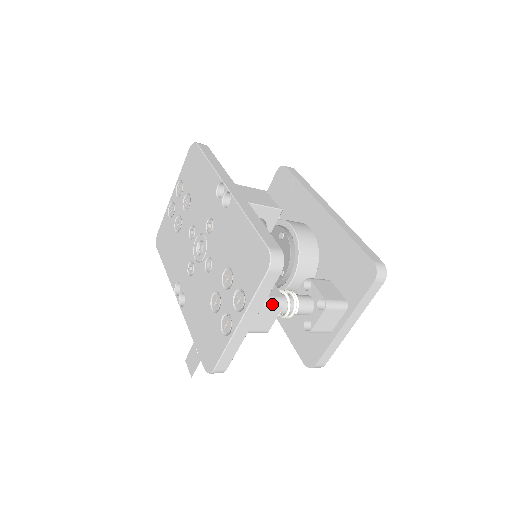
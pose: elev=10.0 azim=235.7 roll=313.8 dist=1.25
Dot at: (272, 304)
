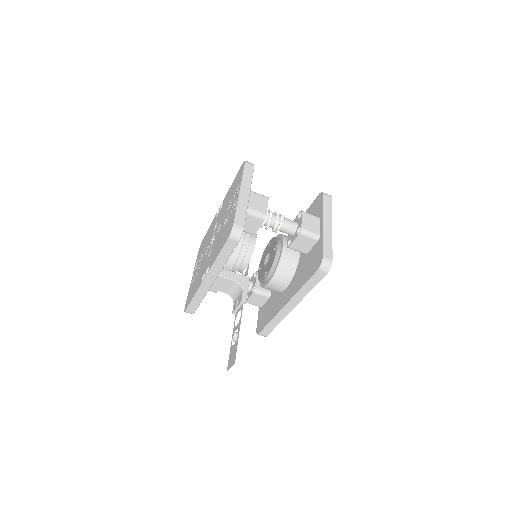
Dot at: (260, 194)
